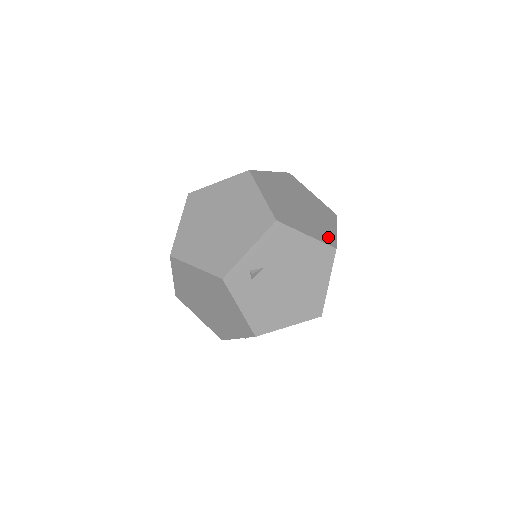
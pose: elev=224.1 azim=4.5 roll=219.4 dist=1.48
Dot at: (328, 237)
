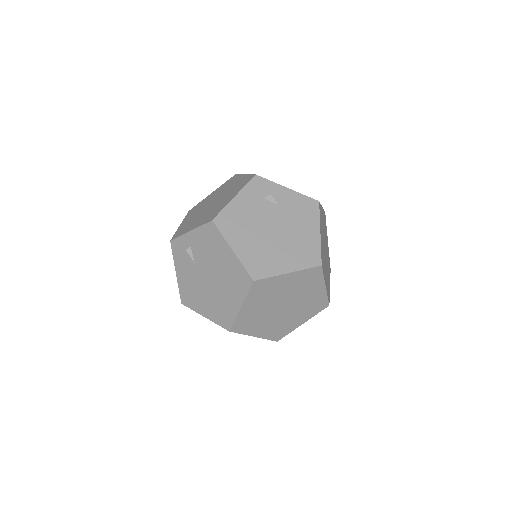
Dot at: (323, 264)
